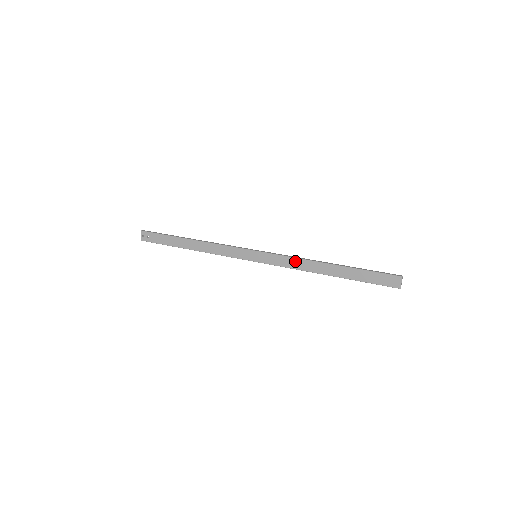
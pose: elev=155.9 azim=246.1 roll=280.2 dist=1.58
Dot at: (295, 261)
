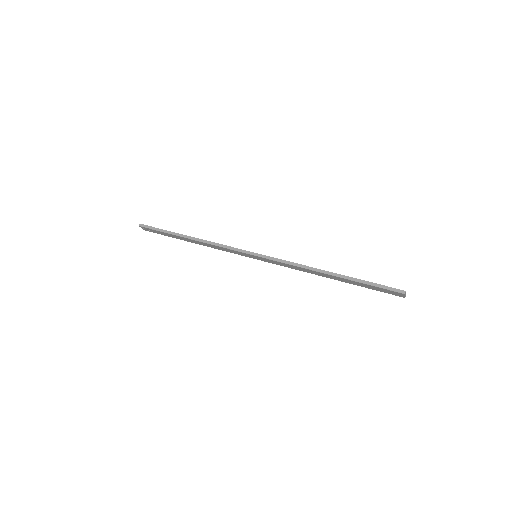
Dot at: (295, 267)
